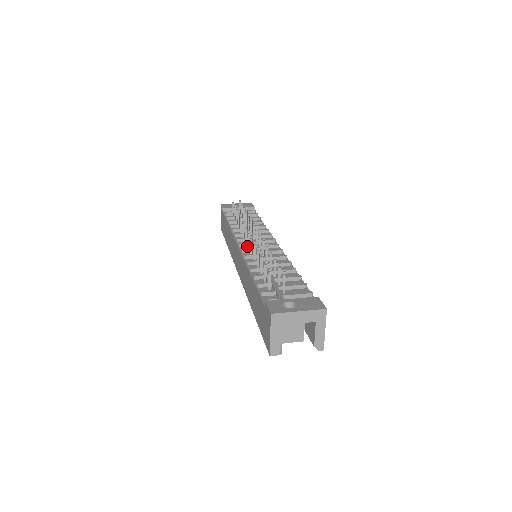
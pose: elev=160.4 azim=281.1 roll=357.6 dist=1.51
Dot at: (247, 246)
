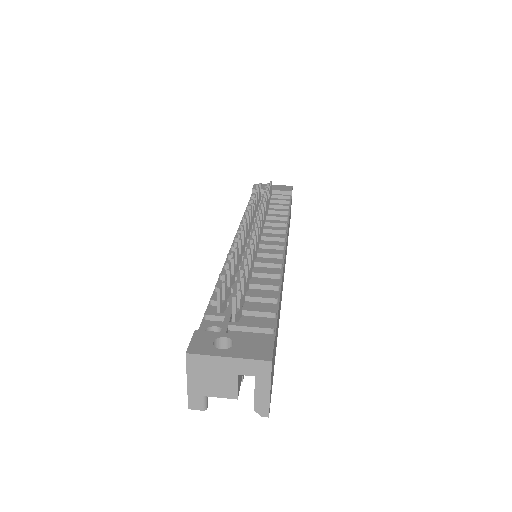
Dot at: occluded
